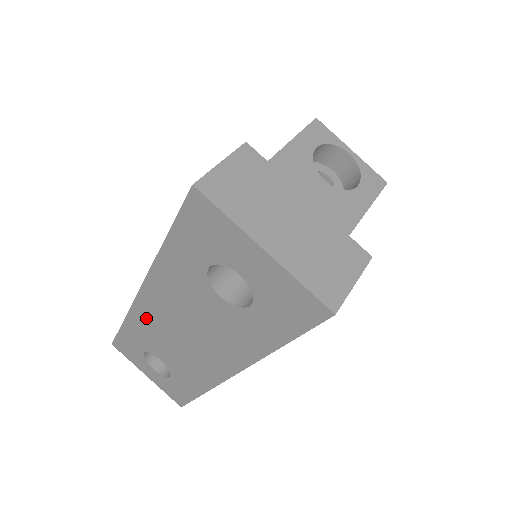
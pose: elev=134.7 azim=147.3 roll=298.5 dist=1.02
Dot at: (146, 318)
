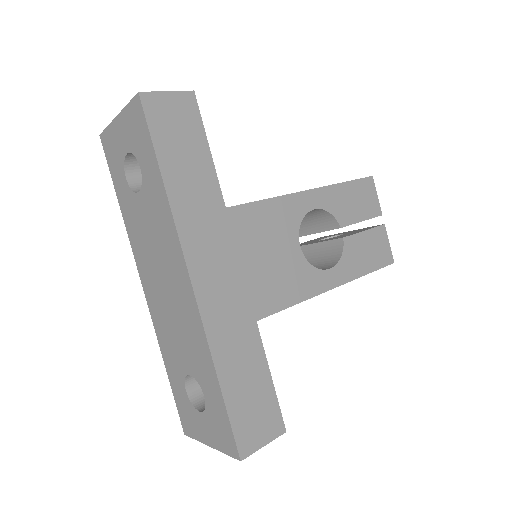
Dot at: (158, 317)
